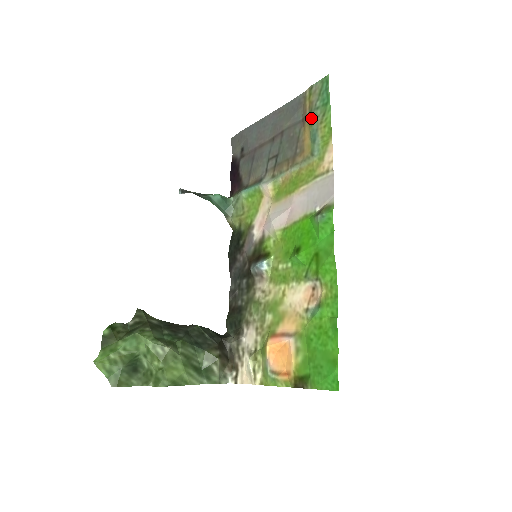
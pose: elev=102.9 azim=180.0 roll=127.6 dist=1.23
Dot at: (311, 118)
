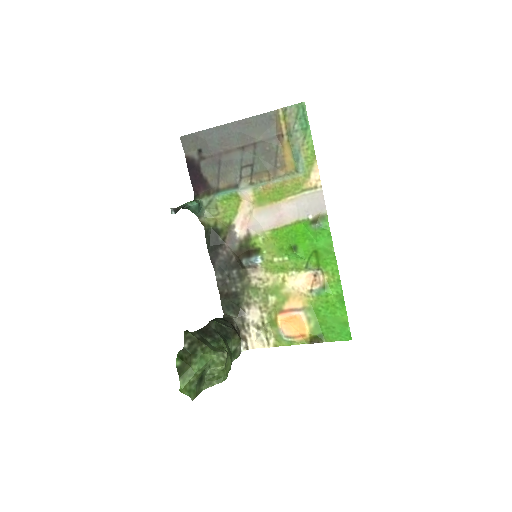
Dot at: (291, 139)
